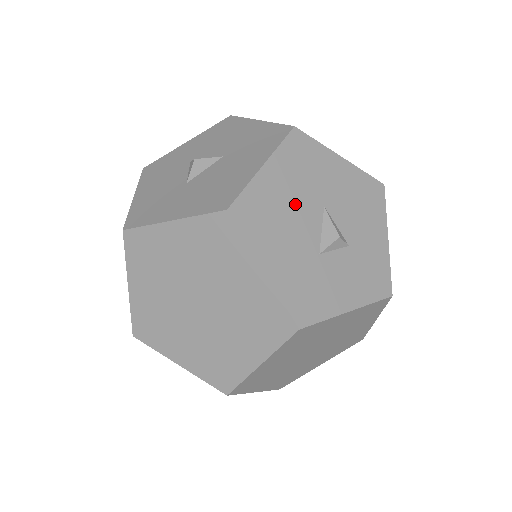
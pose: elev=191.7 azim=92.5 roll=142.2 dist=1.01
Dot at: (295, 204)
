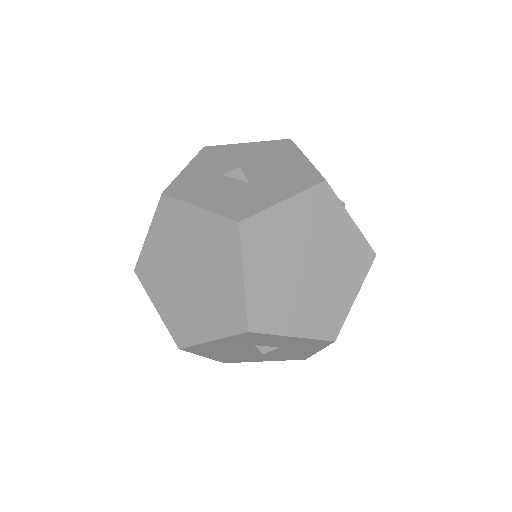
Dot at: occluded
